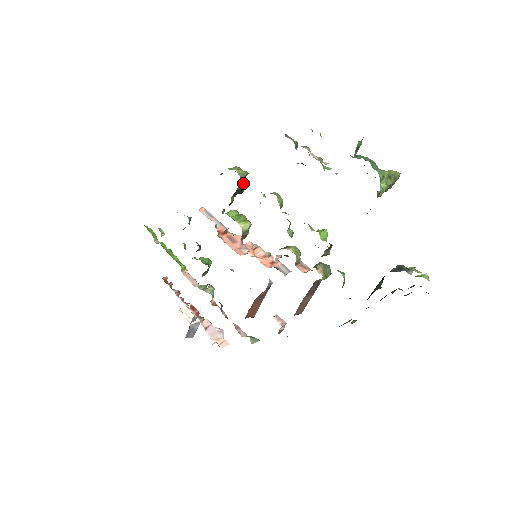
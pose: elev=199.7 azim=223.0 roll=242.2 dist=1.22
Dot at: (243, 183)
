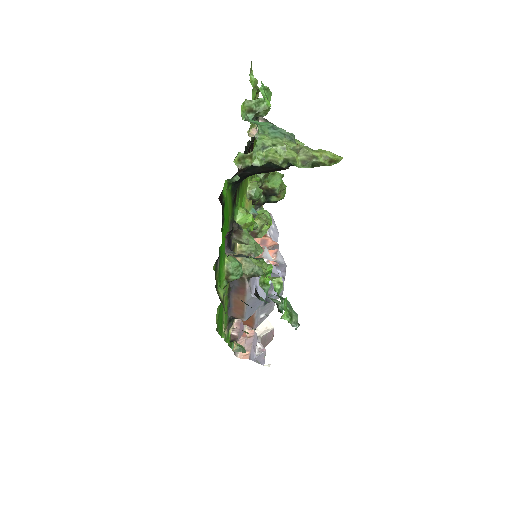
Dot at: (261, 178)
